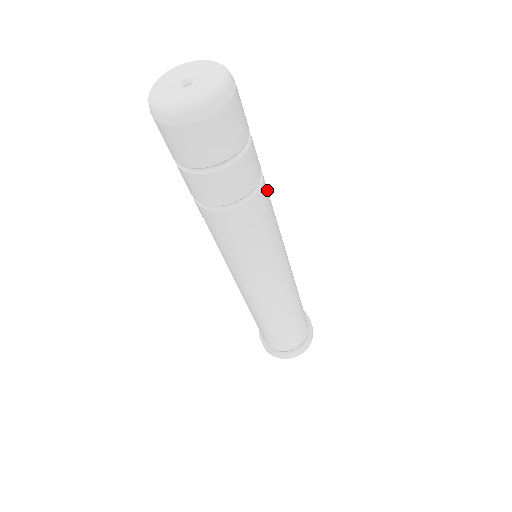
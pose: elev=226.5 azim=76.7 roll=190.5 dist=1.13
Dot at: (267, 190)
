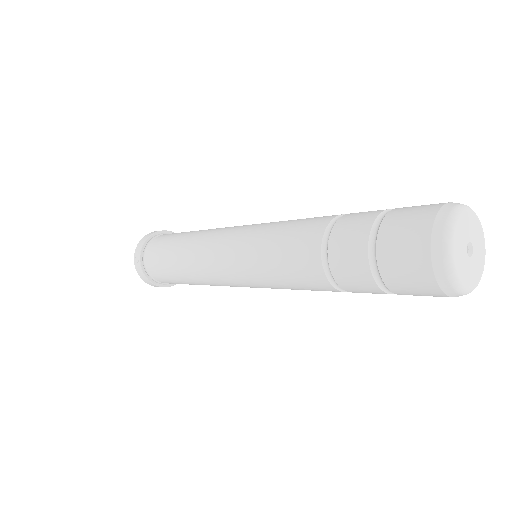
Dot at: occluded
